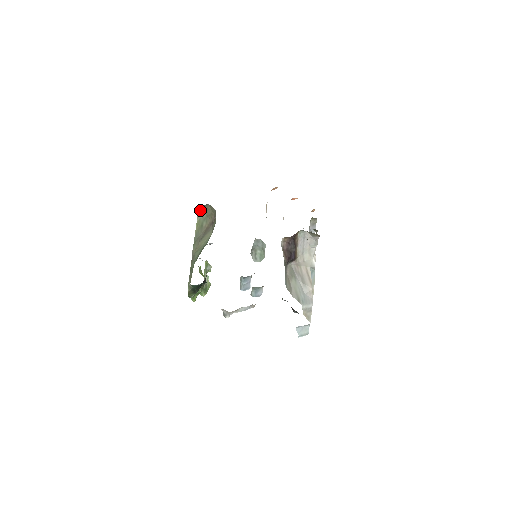
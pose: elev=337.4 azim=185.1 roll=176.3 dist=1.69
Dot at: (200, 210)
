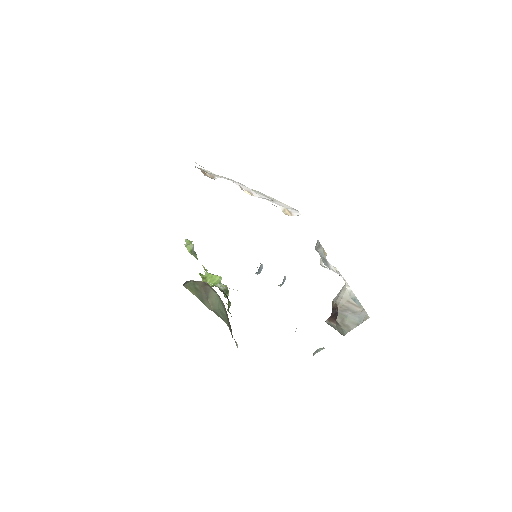
Dot at: (184, 284)
